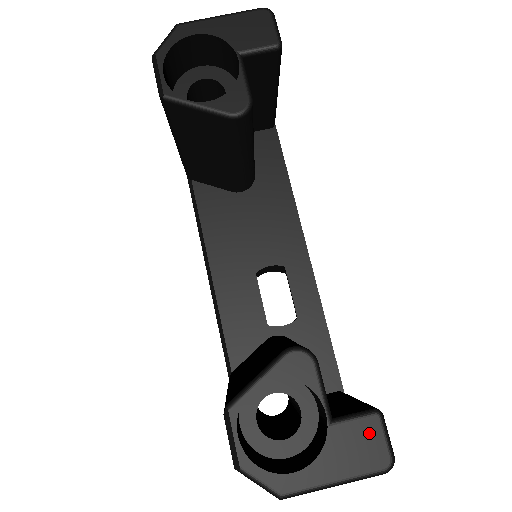
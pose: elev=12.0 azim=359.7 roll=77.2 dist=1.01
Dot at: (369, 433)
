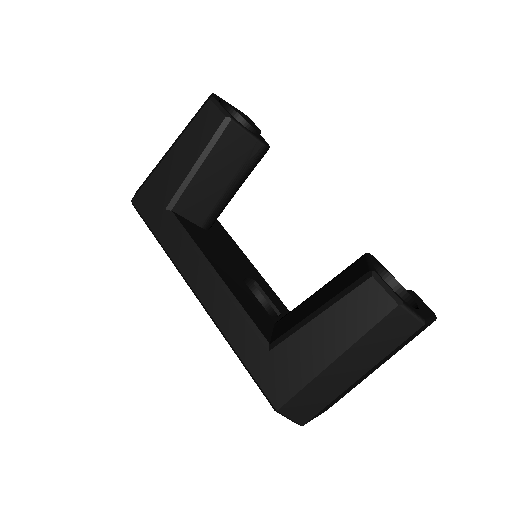
Dot at: (419, 298)
